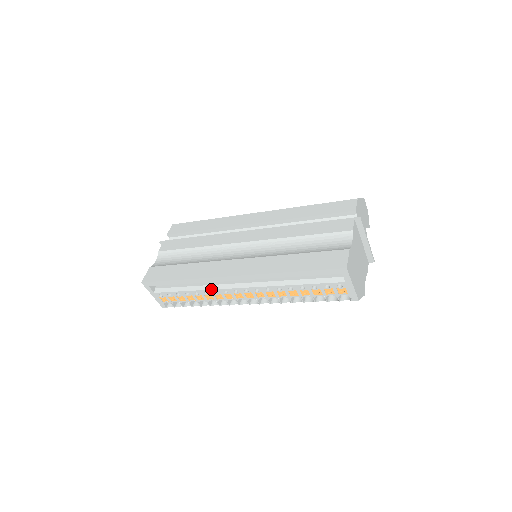
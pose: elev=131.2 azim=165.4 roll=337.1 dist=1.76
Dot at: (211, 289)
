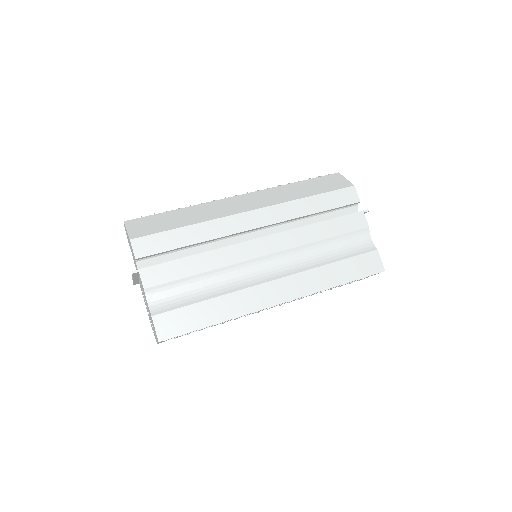
Dot at: occluded
